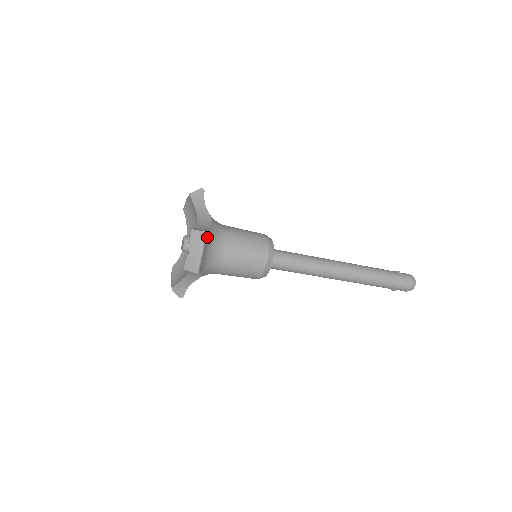
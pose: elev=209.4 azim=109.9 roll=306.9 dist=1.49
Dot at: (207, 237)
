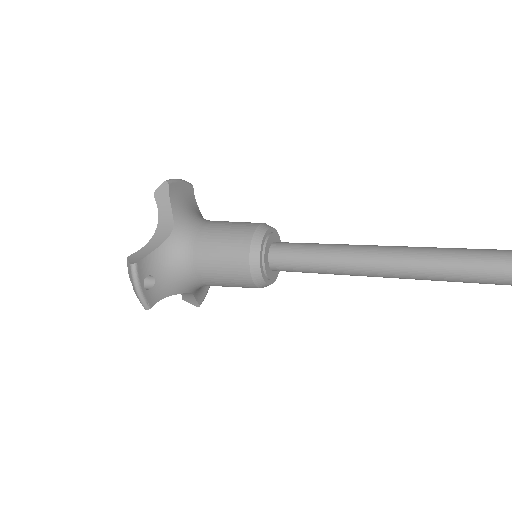
Dot at: (157, 259)
